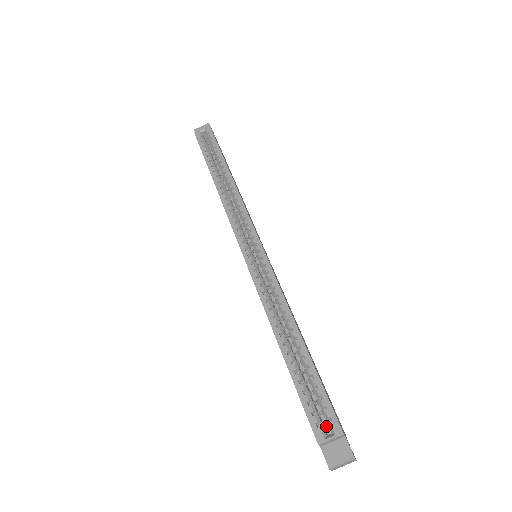
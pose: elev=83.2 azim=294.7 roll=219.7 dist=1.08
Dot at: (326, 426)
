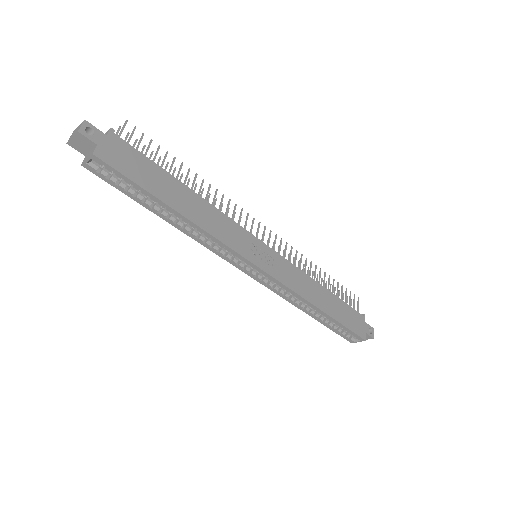
Dot at: occluded
